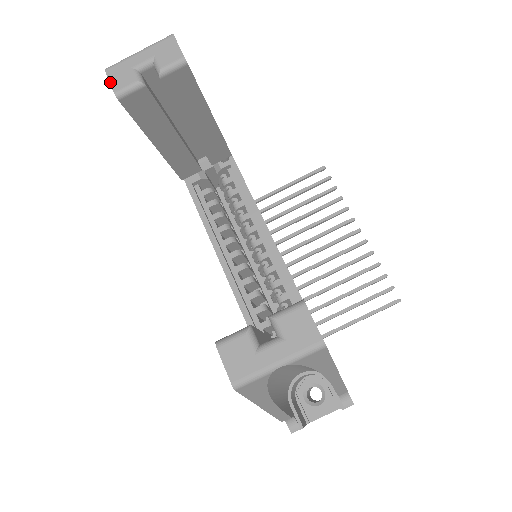
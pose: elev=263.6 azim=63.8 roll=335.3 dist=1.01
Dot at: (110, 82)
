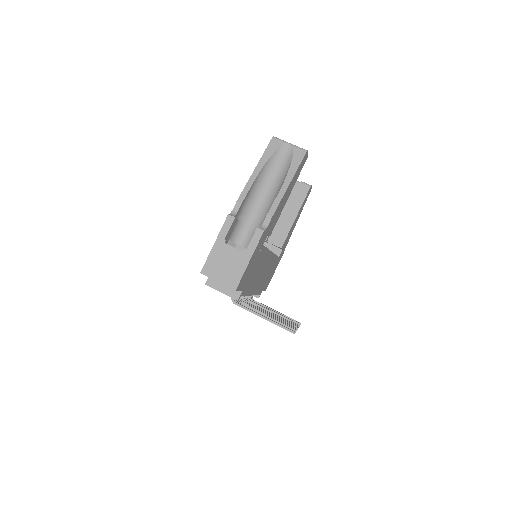
Dot at: occluded
